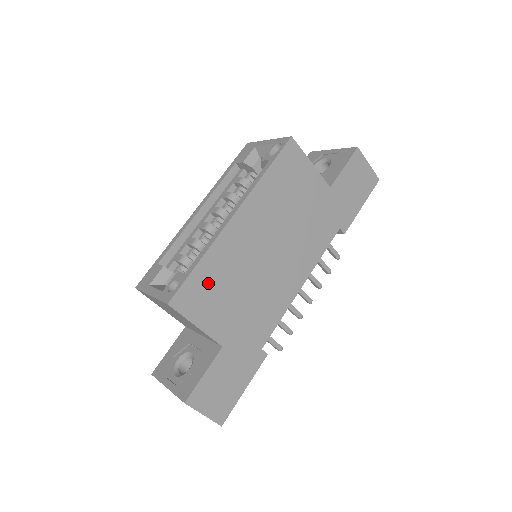
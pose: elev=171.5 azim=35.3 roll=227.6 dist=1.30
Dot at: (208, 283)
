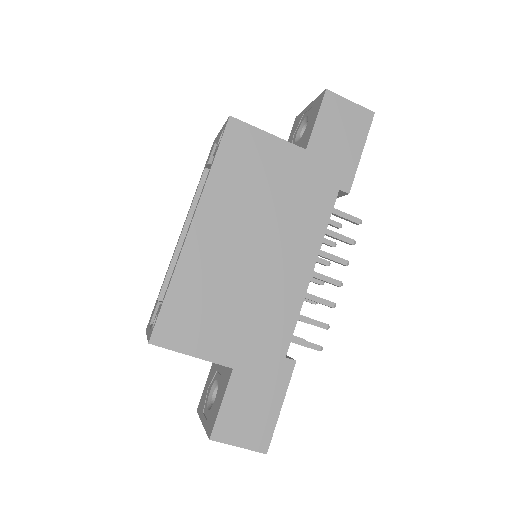
Dot at: (188, 307)
